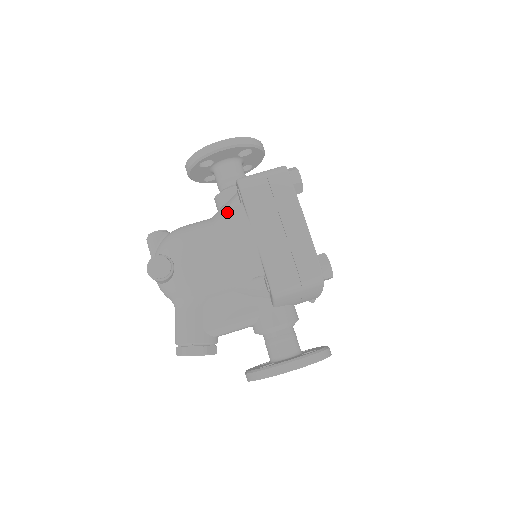
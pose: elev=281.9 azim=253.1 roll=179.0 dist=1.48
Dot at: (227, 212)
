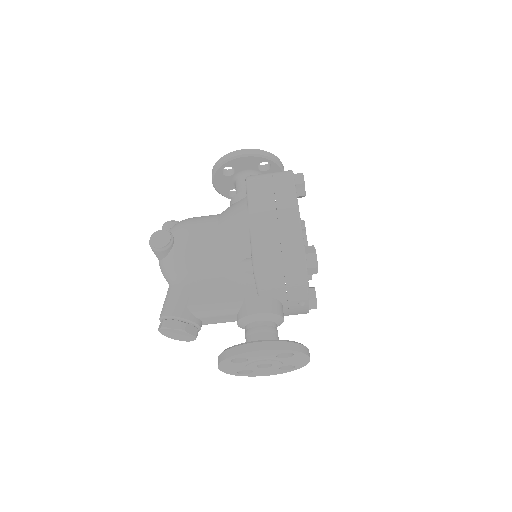
Dot at: (233, 204)
